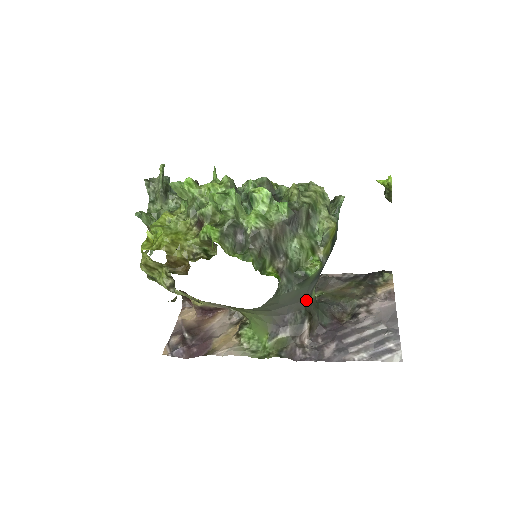
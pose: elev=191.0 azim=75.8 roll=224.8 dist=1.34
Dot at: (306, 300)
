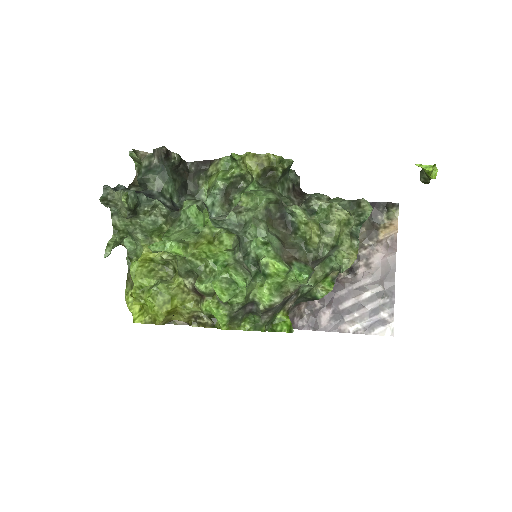
Dot at: occluded
